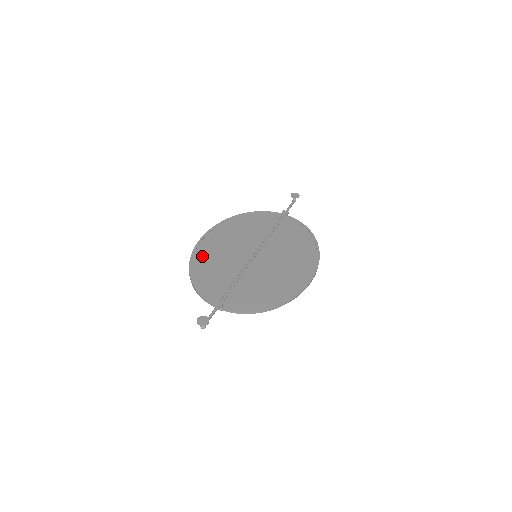
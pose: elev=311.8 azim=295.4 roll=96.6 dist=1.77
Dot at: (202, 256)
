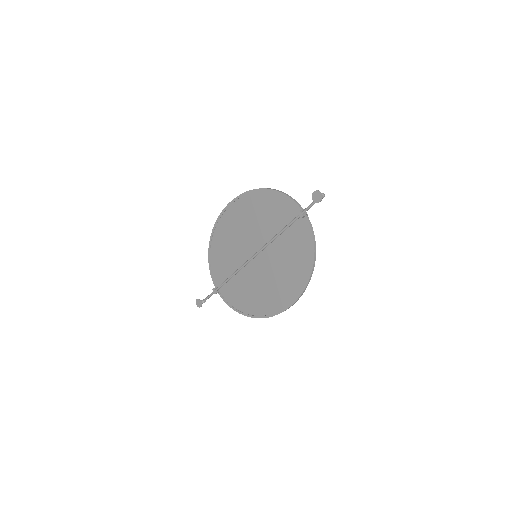
Dot at: (220, 231)
